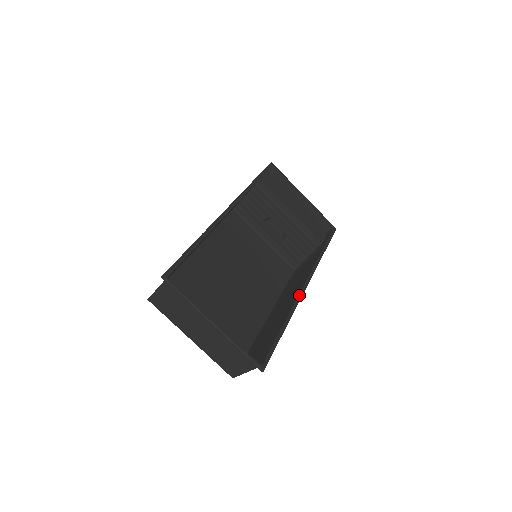
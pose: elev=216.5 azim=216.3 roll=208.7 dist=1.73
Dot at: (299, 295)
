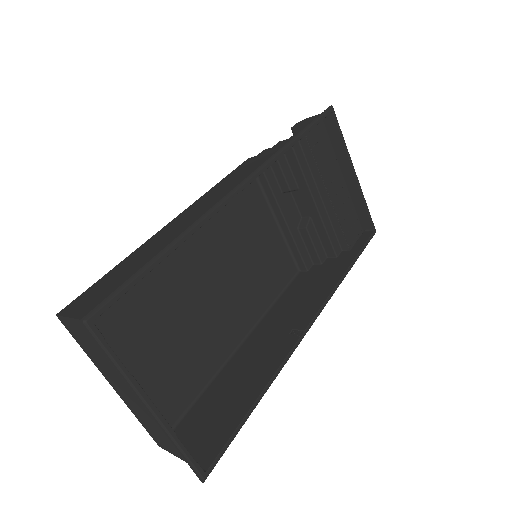
Dot at: (296, 344)
